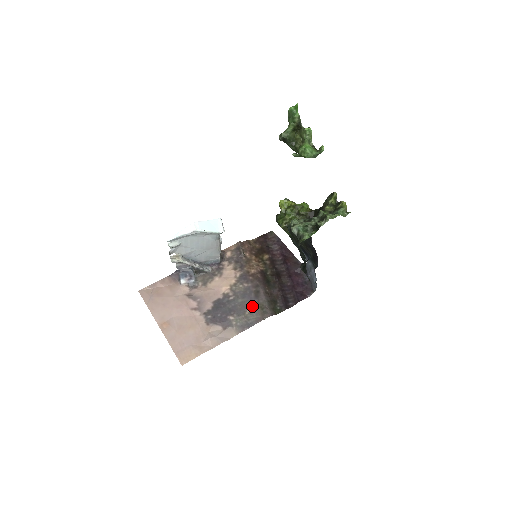
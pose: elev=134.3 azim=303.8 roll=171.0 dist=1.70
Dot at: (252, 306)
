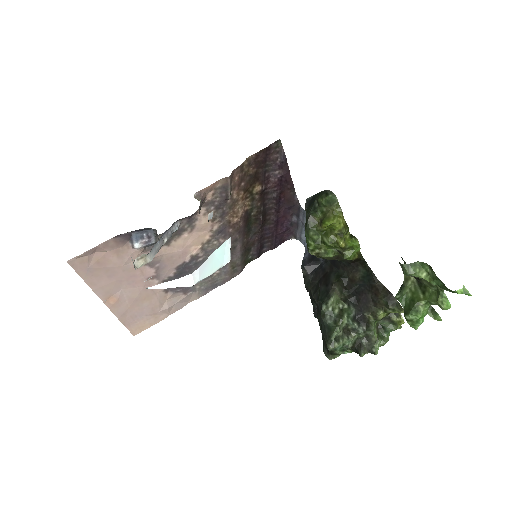
Dot at: (223, 266)
